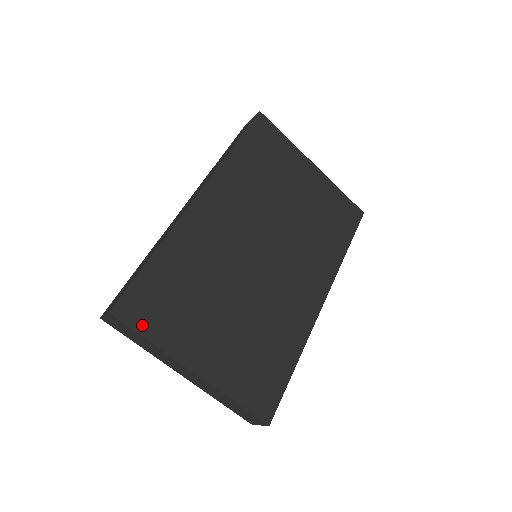
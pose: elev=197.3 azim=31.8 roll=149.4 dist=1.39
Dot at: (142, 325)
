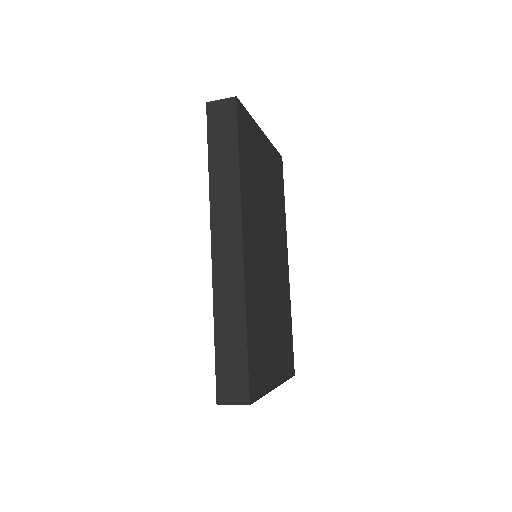
Dot at: (259, 391)
